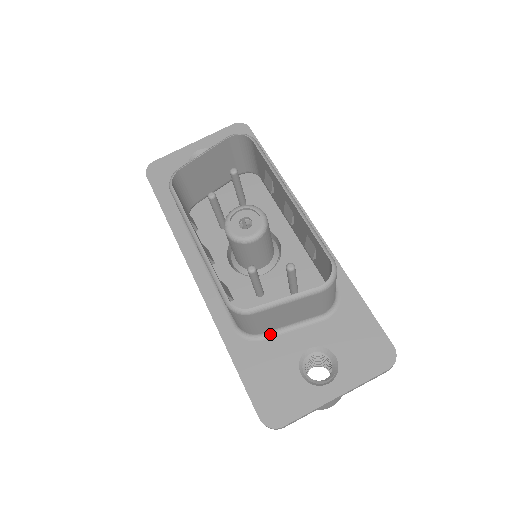
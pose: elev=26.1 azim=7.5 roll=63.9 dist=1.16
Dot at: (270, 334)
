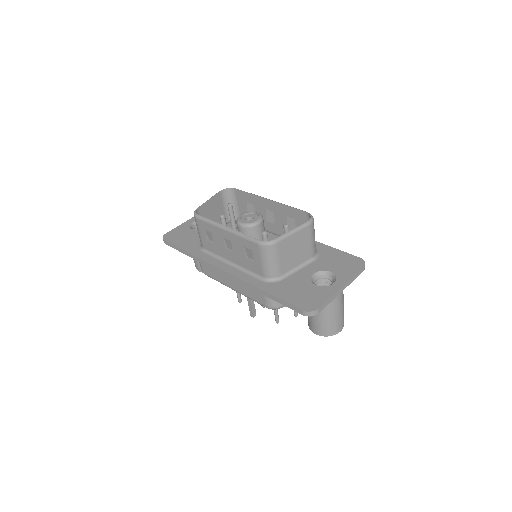
Dot at: (286, 276)
